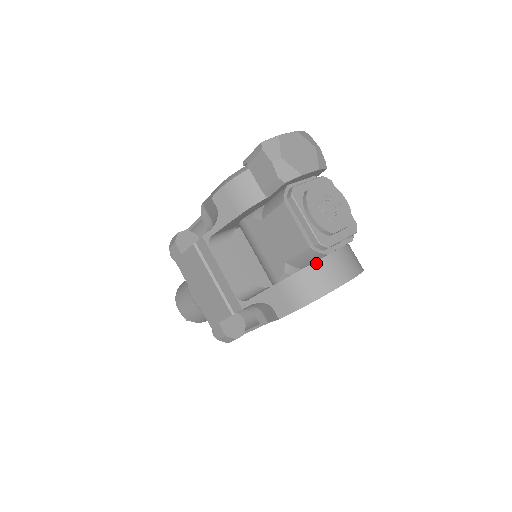
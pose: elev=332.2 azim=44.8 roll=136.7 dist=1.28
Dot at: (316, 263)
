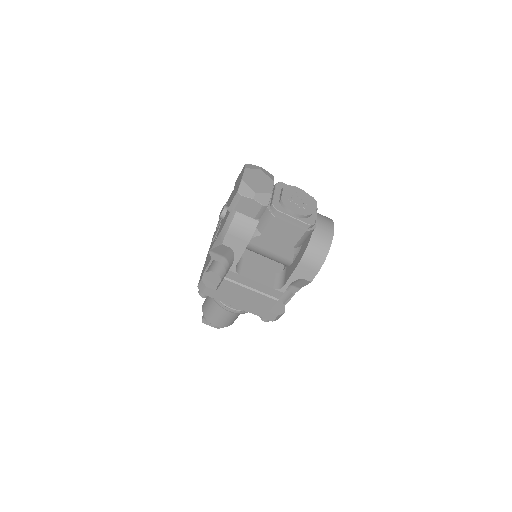
Dot at: (312, 237)
